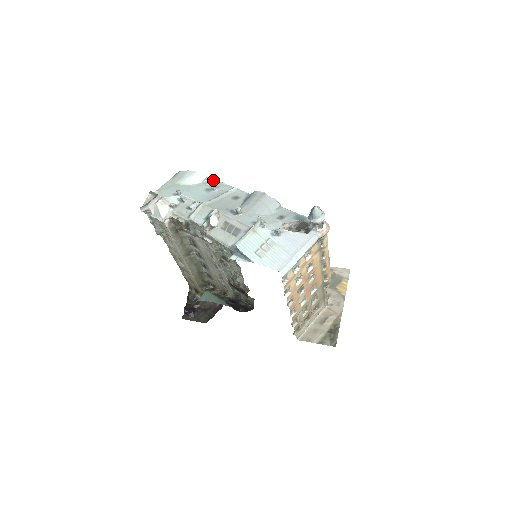
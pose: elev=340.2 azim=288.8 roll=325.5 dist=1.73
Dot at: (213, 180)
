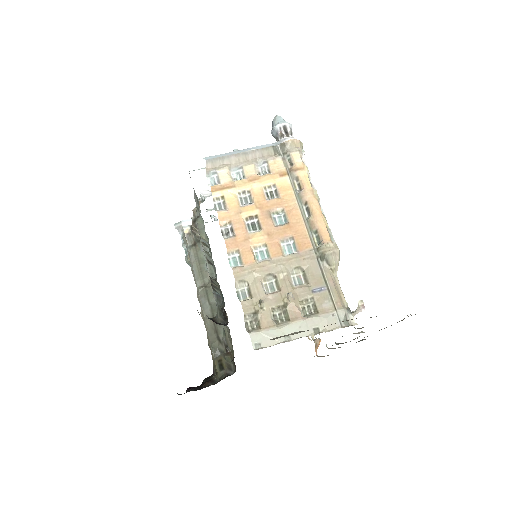
Dot at: occluded
